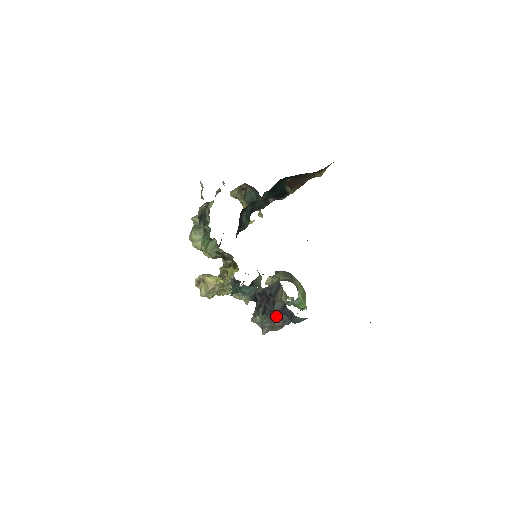
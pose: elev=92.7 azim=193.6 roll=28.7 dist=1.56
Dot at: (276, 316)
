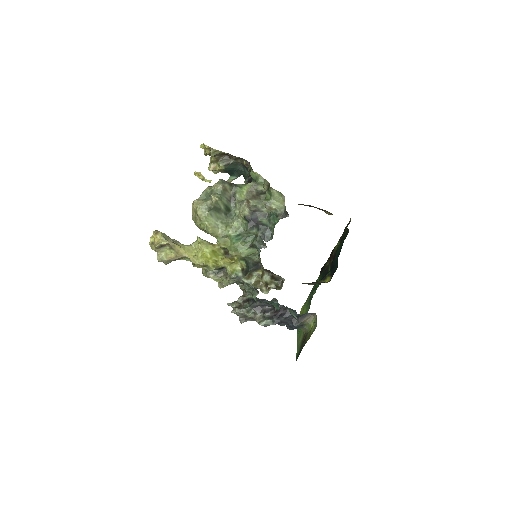
Dot at: (280, 323)
